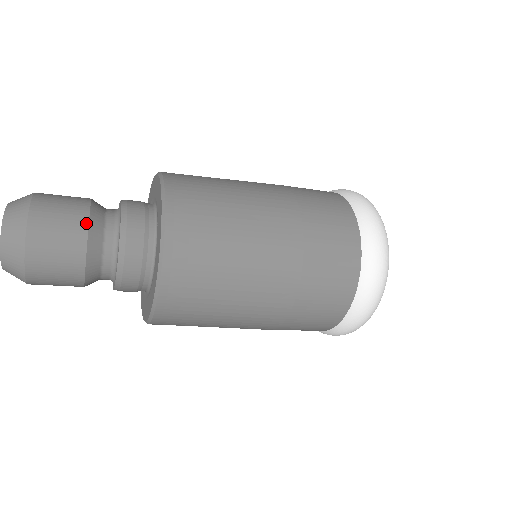
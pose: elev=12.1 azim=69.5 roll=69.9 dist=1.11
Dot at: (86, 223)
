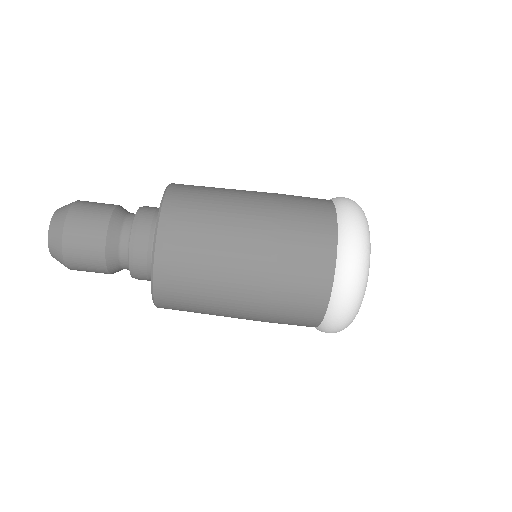
Dot at: (109, 214)
